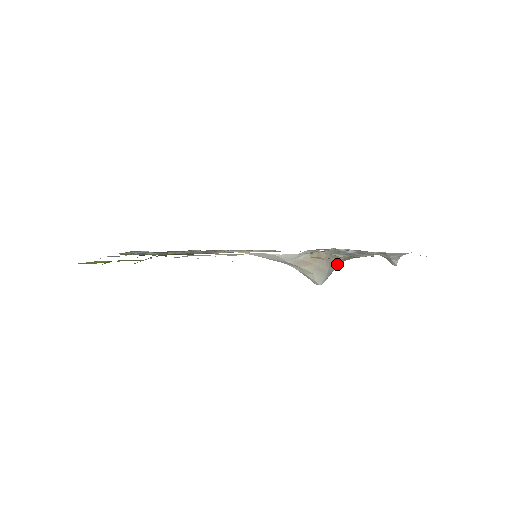
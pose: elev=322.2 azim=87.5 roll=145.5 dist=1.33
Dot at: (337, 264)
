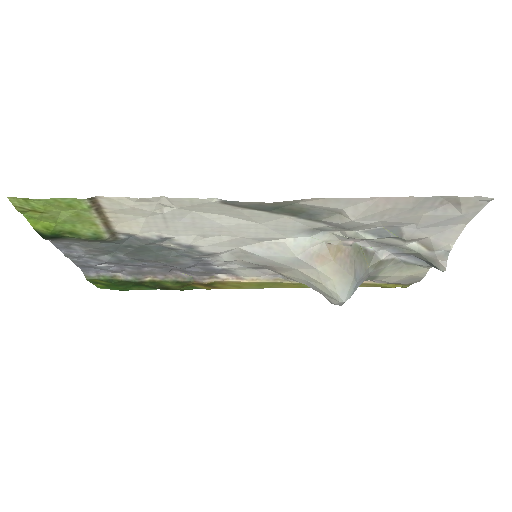
Dot at: (365, 271)
